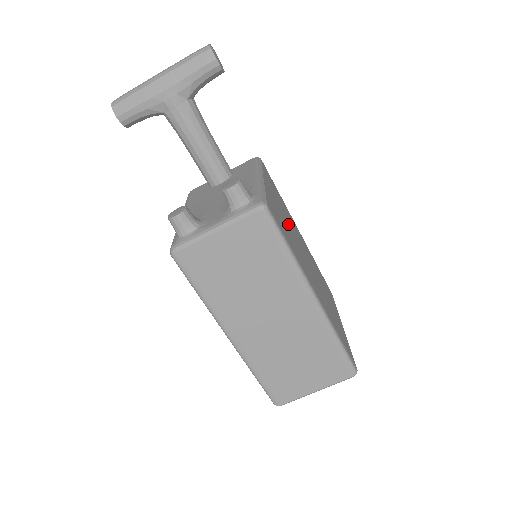
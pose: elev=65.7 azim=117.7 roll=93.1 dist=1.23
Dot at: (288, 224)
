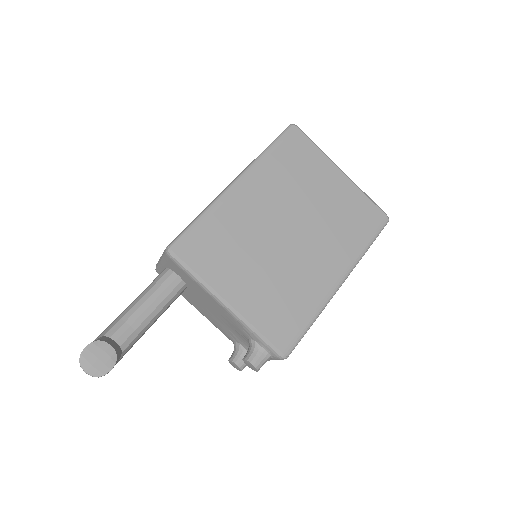
Dot at: (264, 264)
